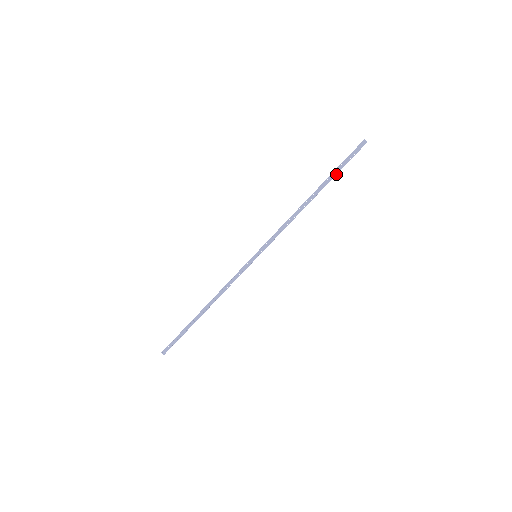
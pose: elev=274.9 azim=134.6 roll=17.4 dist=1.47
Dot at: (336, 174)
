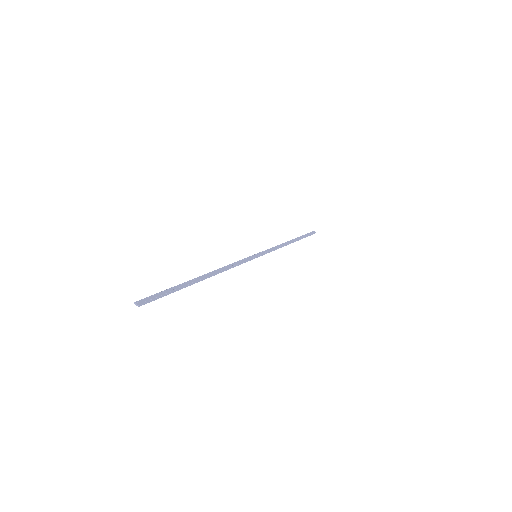
Dot at: (304, 237)
